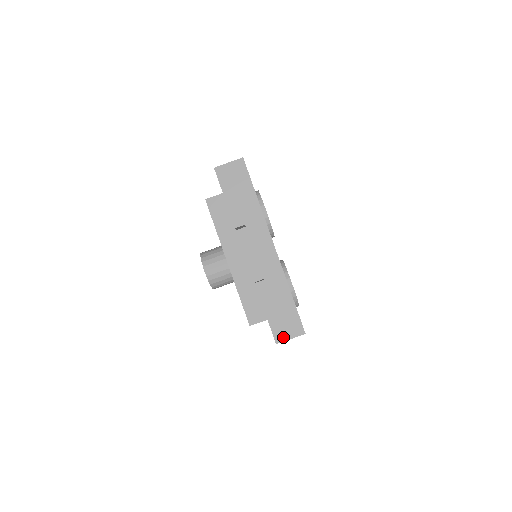
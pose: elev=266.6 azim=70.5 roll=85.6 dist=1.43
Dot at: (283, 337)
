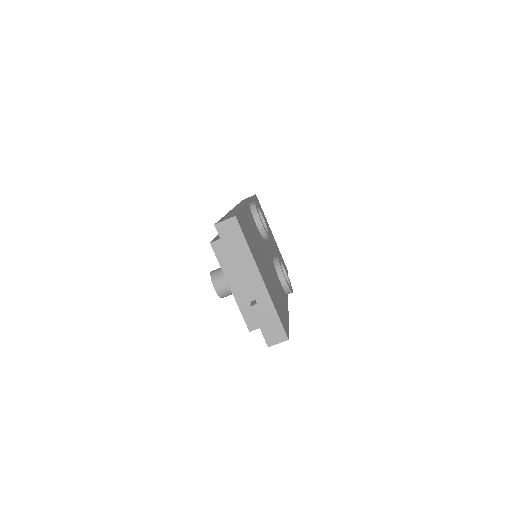
Dot at: (273, 342)
